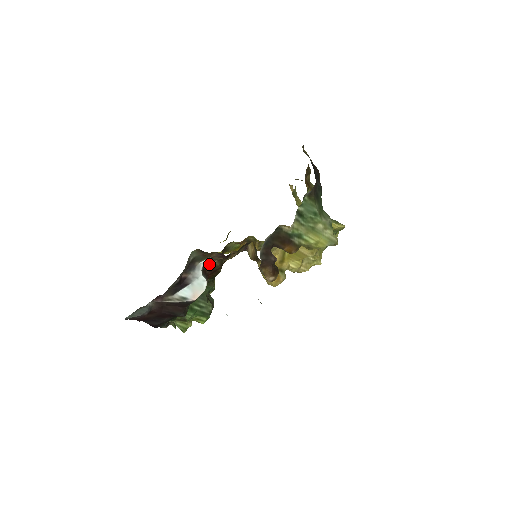
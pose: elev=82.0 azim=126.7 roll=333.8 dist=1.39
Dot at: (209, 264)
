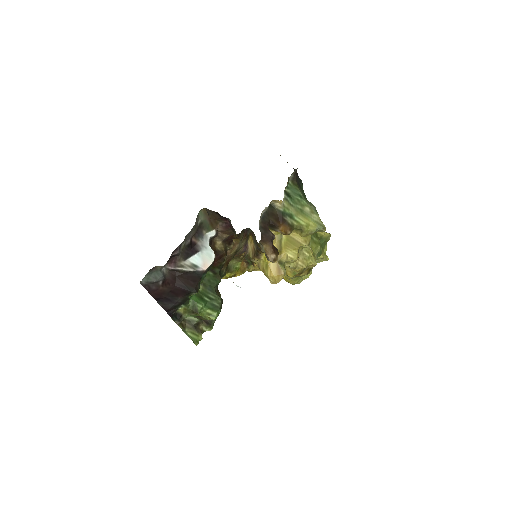
Dot at: (215, 245)
